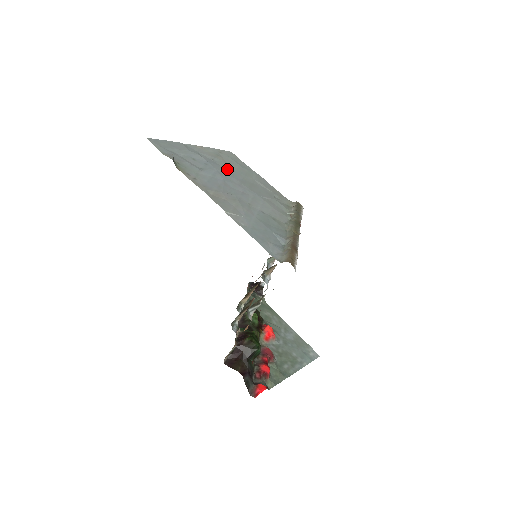
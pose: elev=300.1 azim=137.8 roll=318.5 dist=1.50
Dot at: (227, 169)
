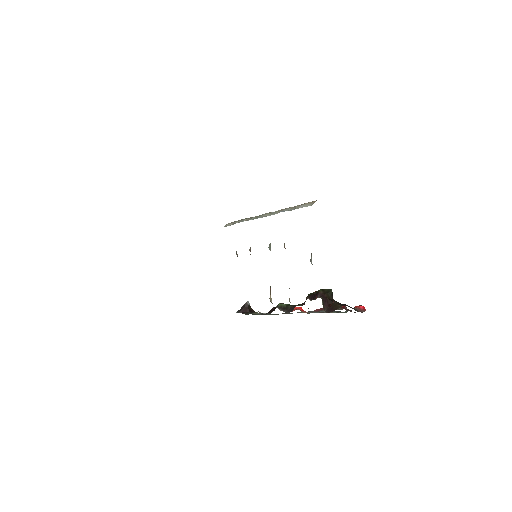
Dot at: occluded
